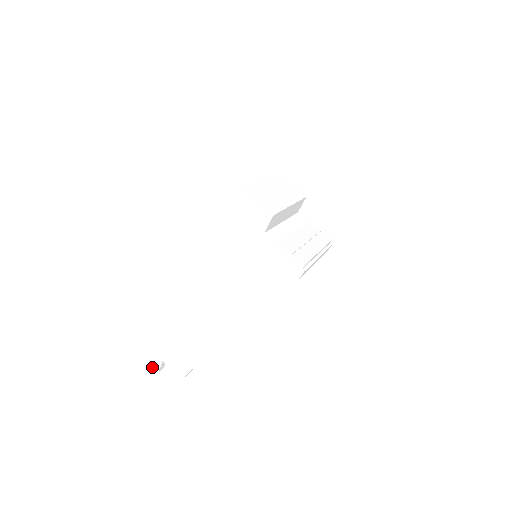
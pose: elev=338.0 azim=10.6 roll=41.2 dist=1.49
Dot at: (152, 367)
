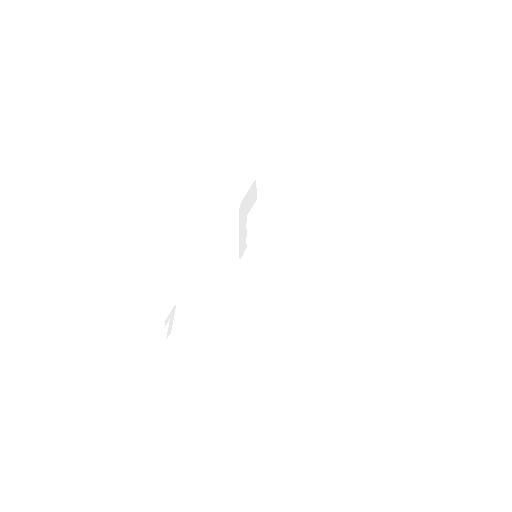
Dot at: (165, 322)
